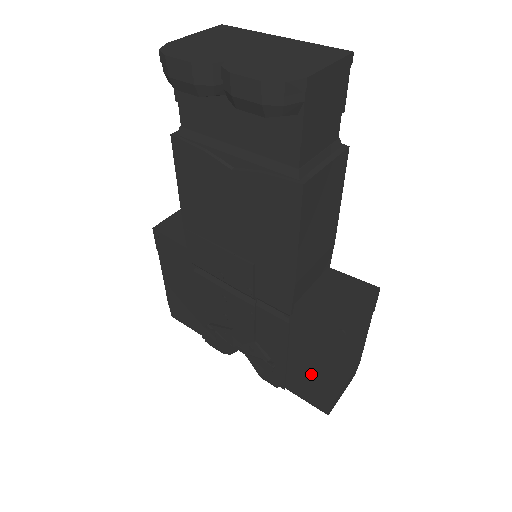
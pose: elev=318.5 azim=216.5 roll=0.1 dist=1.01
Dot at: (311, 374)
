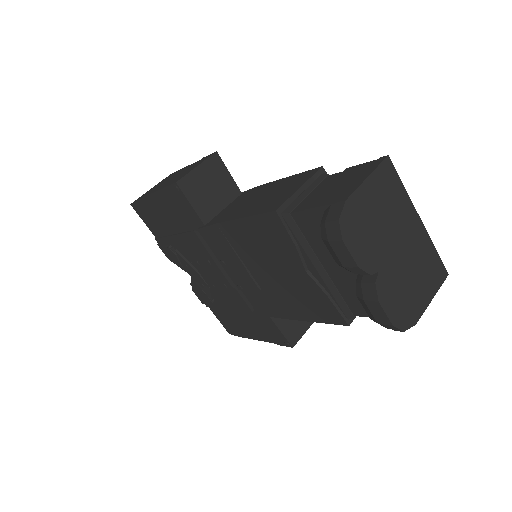
Dot at: (239, 324)
